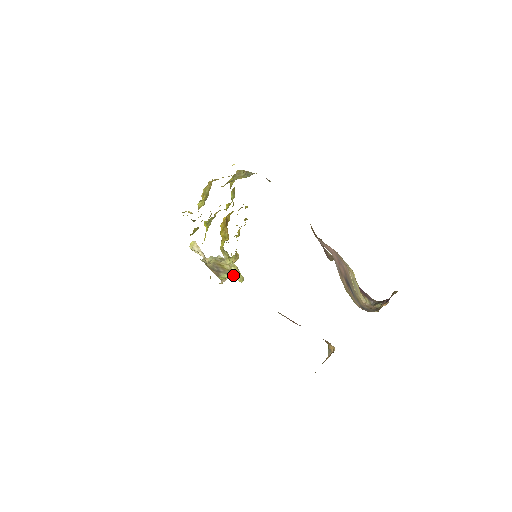
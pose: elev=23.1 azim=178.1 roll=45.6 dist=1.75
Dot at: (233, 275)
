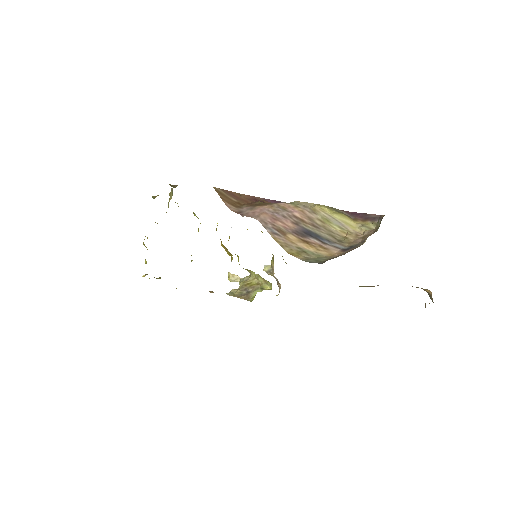
Dot at: (263, 286)
